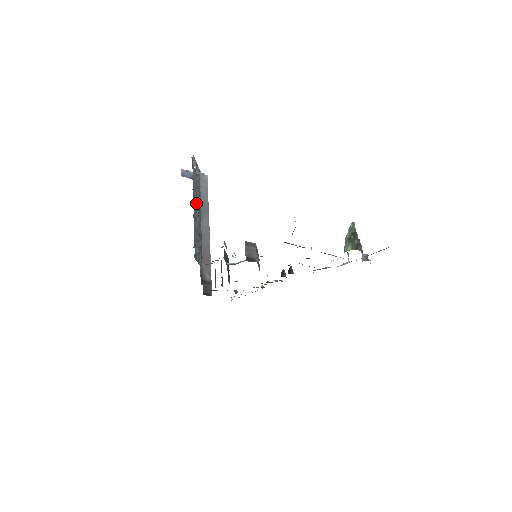
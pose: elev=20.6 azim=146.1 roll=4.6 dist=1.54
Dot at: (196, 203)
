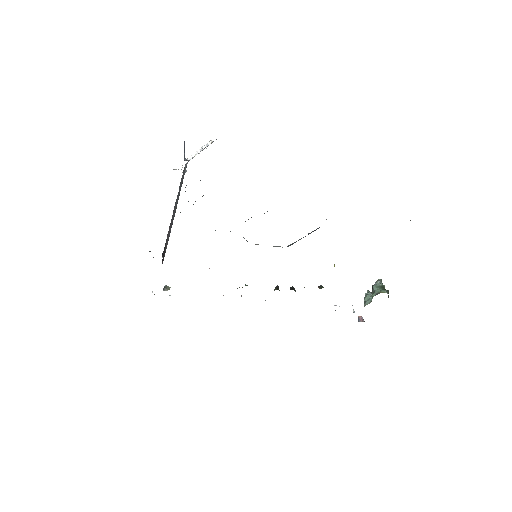
Dot at: occluded
